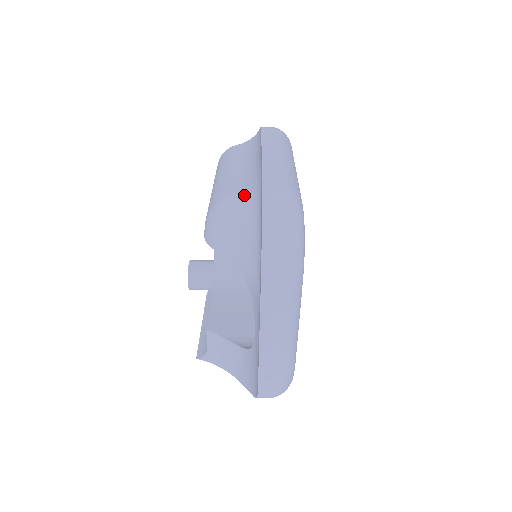
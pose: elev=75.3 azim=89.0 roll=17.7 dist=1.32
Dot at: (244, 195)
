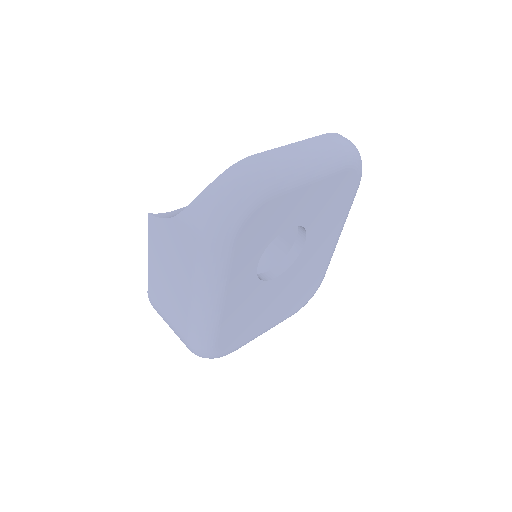
Dot at: occluded
